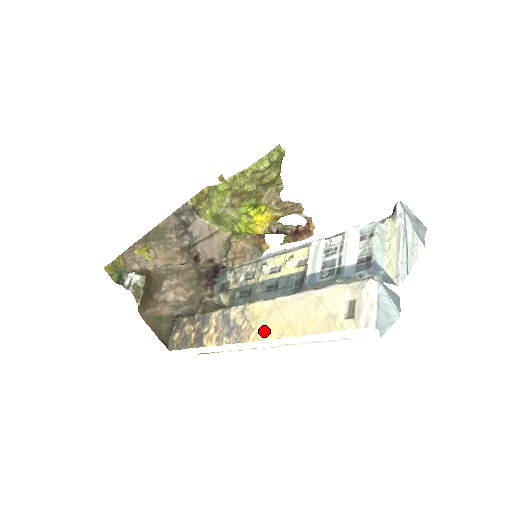
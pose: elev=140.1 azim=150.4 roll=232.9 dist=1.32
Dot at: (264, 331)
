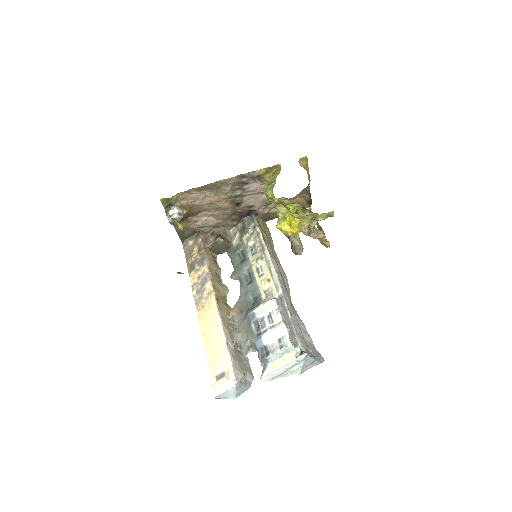
Dot at: (203, 320)
